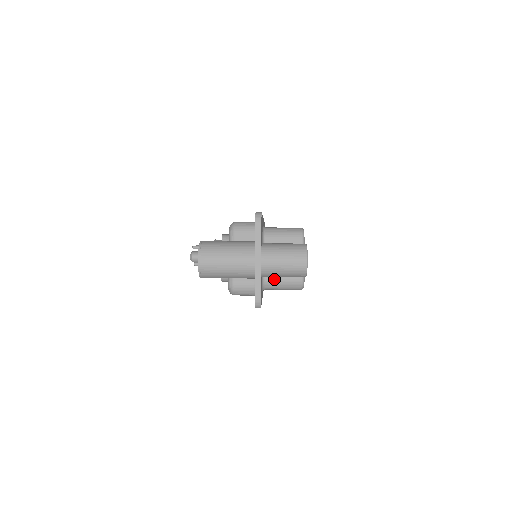
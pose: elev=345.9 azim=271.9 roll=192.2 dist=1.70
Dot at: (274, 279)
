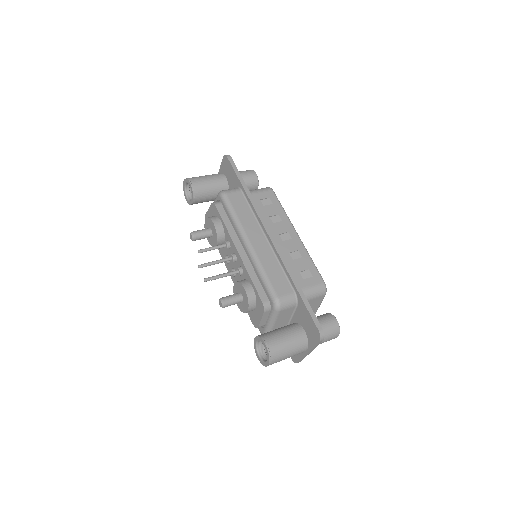
Dot at: occluded
